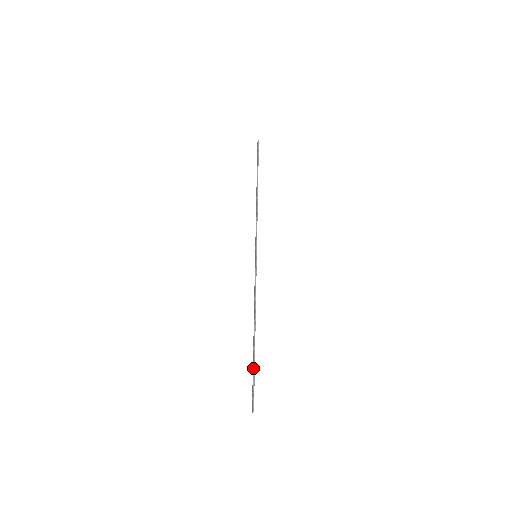
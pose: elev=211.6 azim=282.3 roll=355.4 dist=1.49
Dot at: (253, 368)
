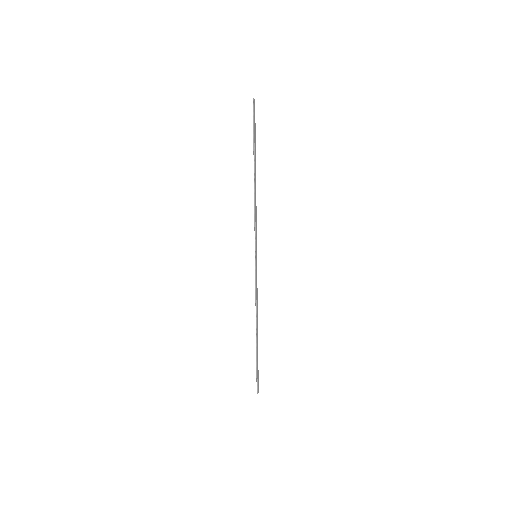
Dot at: (256, 361)
